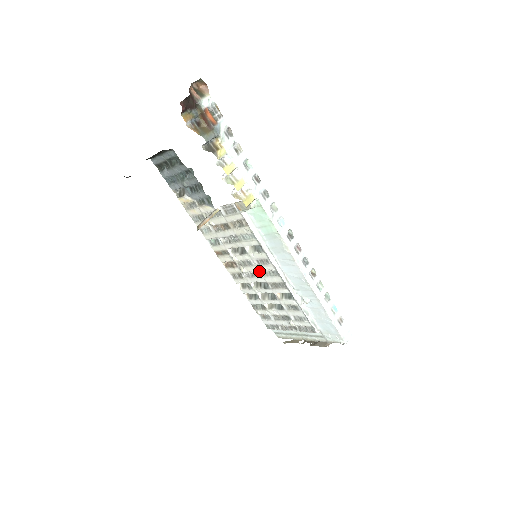
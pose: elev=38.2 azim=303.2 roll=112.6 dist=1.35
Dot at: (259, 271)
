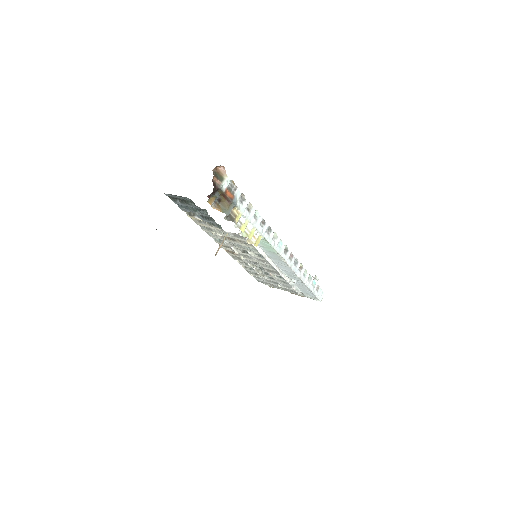
Dot at: (257, 262)
